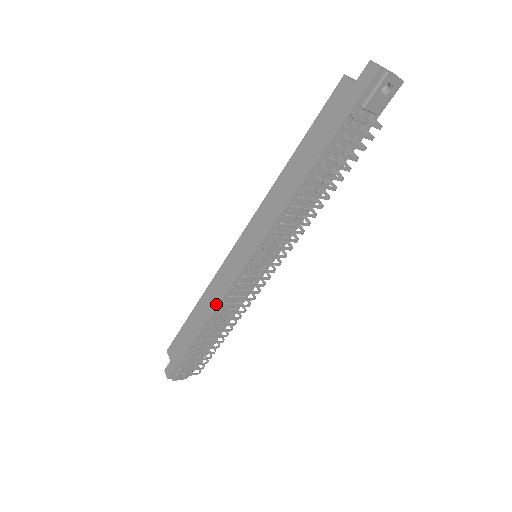
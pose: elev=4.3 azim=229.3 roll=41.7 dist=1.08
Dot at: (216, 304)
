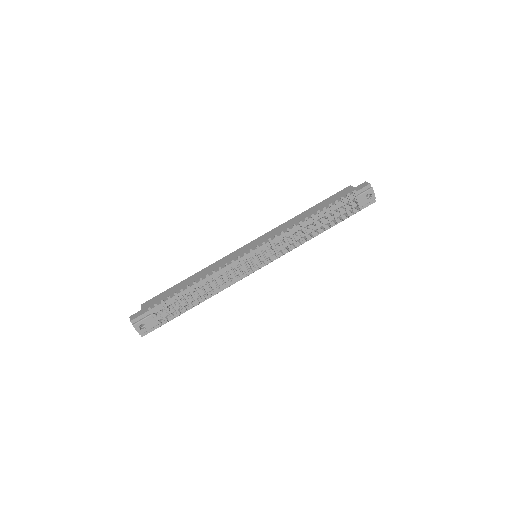
Dot at: occluded
